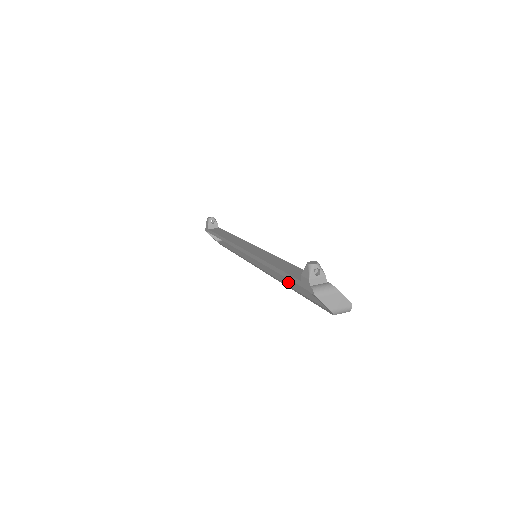
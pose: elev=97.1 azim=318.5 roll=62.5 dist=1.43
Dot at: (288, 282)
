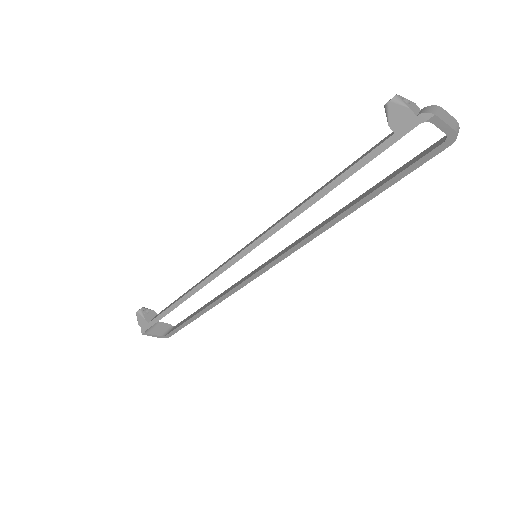
Dot at: (337, 214)
